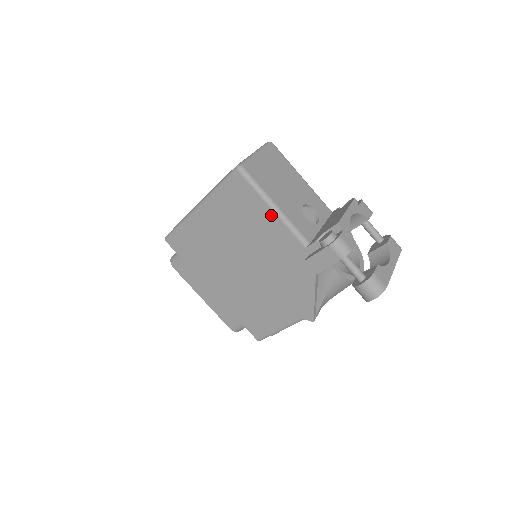
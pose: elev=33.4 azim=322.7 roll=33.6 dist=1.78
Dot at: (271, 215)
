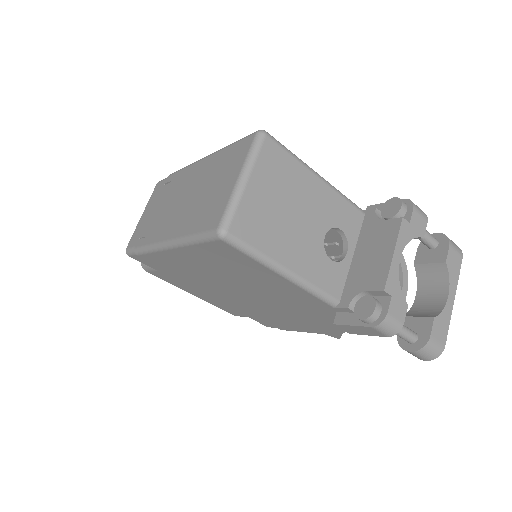
Dot at: (281, 279)
